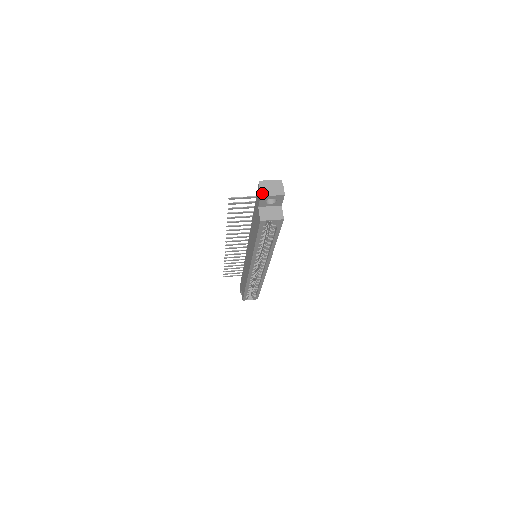
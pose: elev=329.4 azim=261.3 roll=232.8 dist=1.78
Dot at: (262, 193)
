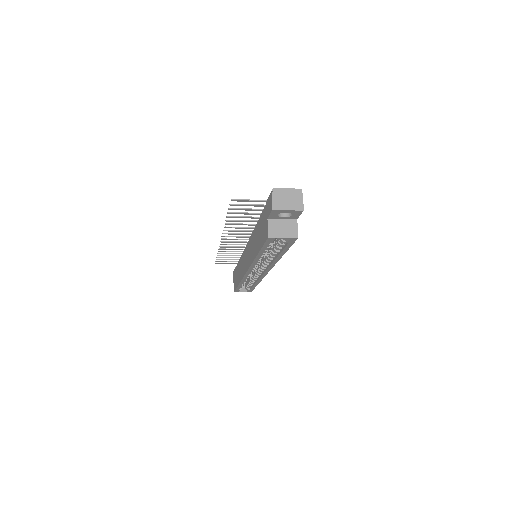
Dot at: (275, 205)
